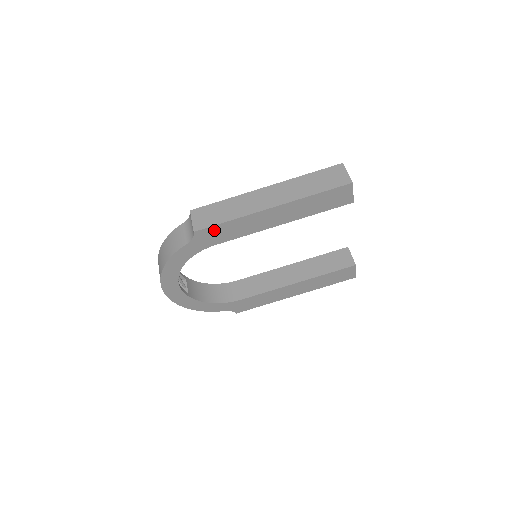
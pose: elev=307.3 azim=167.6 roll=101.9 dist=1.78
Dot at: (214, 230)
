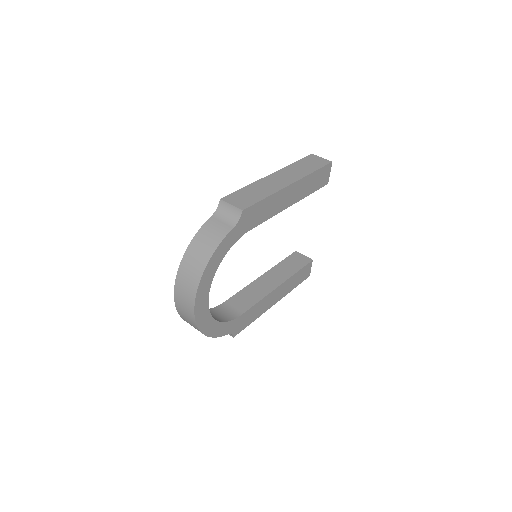
Dot at: (254, 209)
